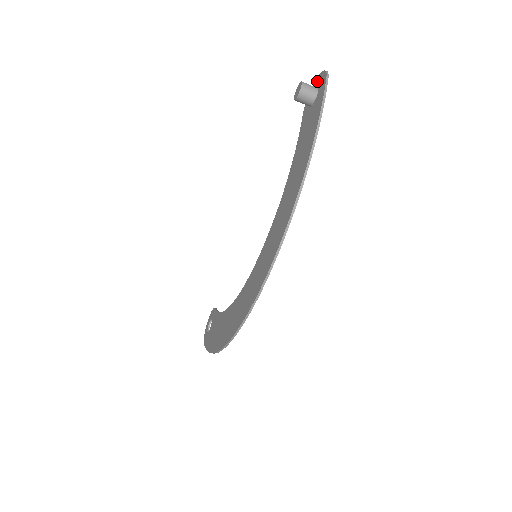
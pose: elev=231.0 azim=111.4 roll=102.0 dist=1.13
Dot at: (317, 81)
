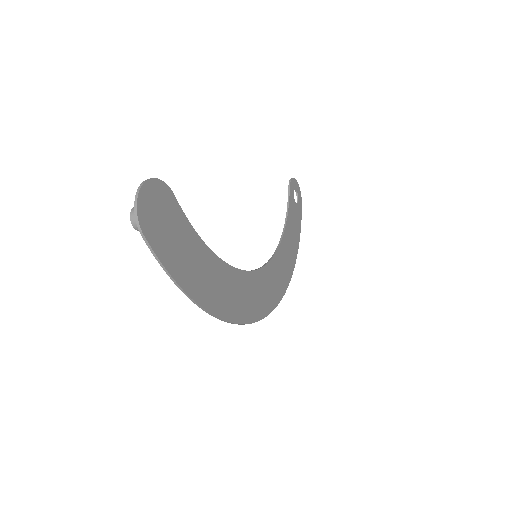
Dot at: (143, 197)
